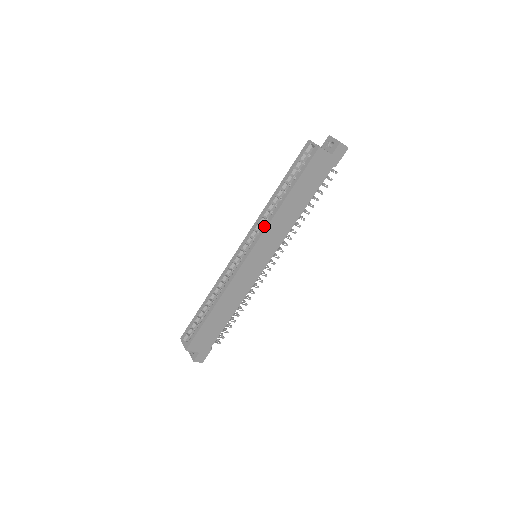
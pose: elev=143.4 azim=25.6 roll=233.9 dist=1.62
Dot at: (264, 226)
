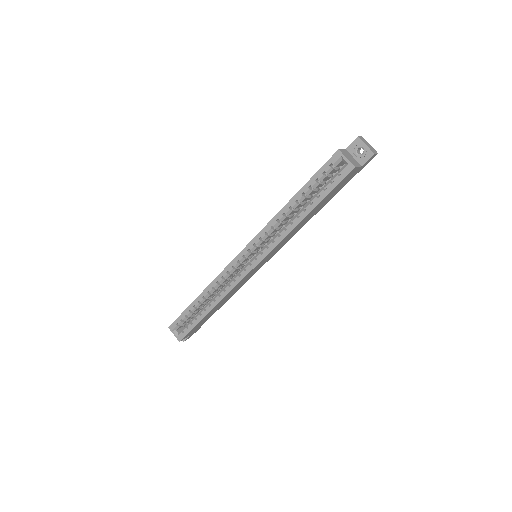
Dot at: (275, 241)
